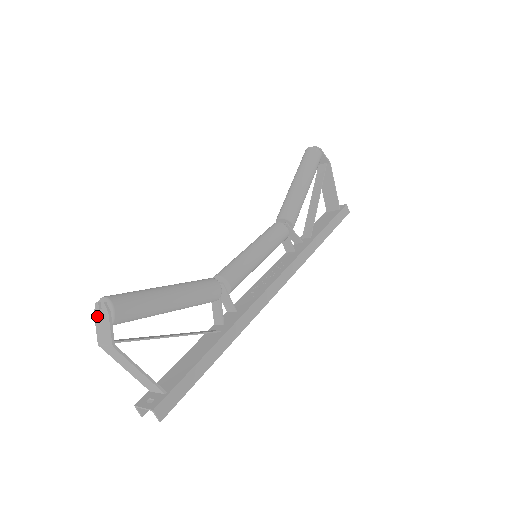
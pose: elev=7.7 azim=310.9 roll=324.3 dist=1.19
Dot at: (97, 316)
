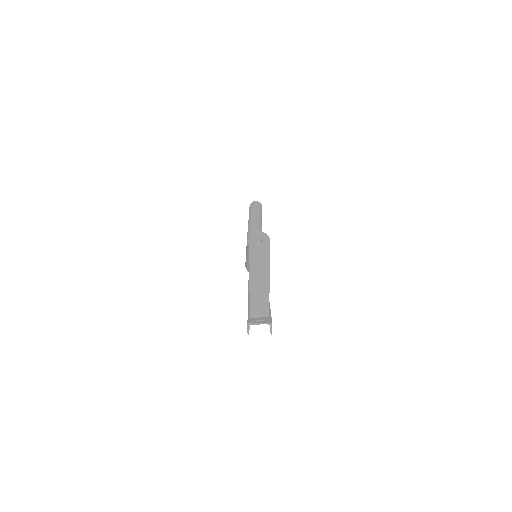
Dot at: (254, 243)
